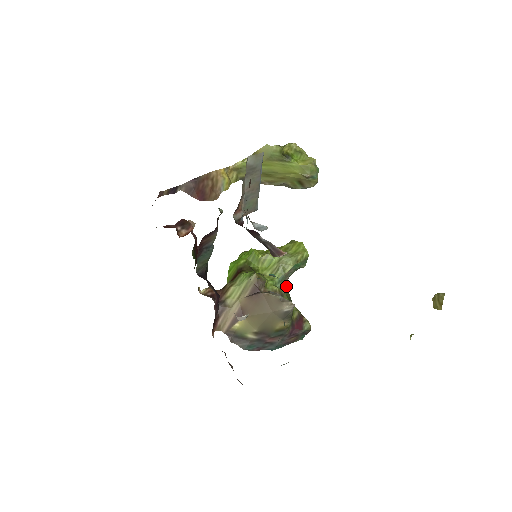
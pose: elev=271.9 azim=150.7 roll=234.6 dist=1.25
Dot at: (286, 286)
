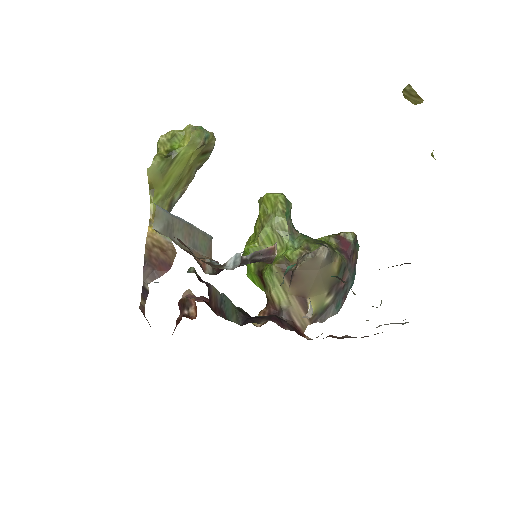
Dot at: (301, 237)
